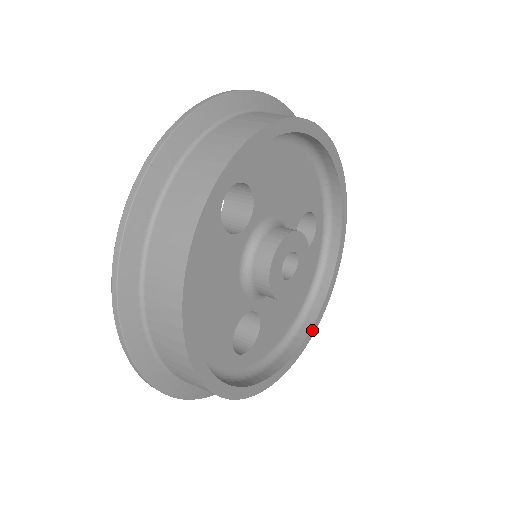
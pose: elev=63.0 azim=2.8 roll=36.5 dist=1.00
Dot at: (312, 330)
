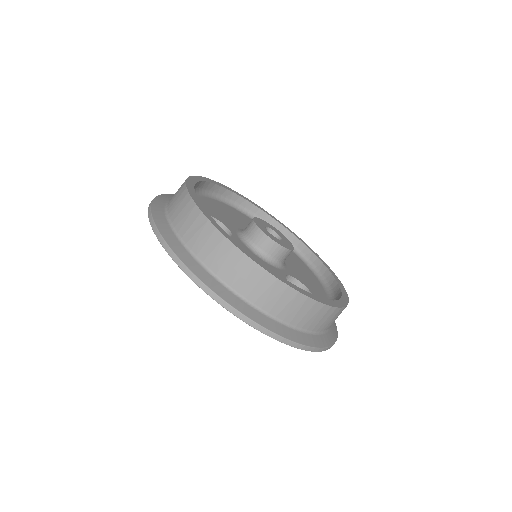
Dot at: (333, 275)
